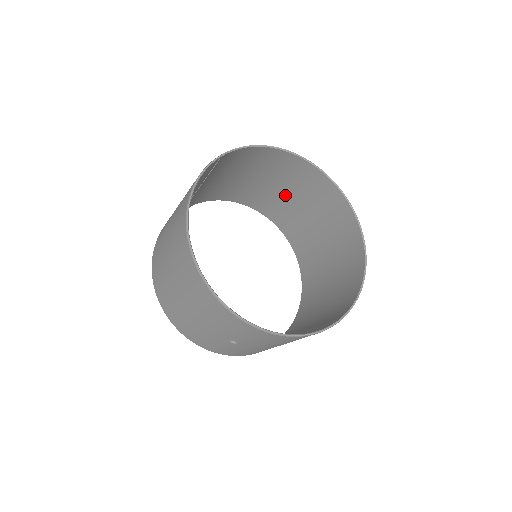
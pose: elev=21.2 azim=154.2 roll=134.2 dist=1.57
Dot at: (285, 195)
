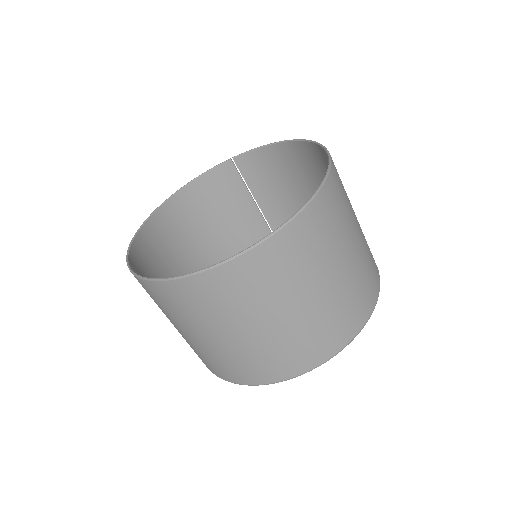
Dot at: occluded
